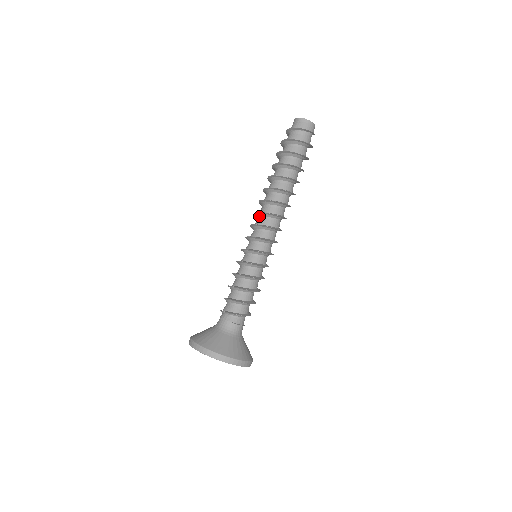
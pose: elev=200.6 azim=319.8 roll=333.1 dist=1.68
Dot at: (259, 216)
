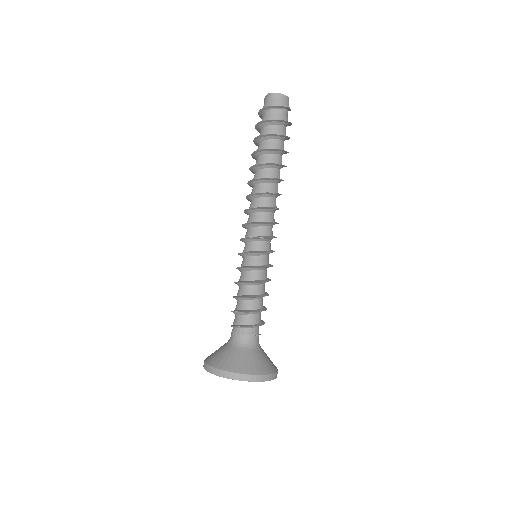
Dot at: (256, 212)
